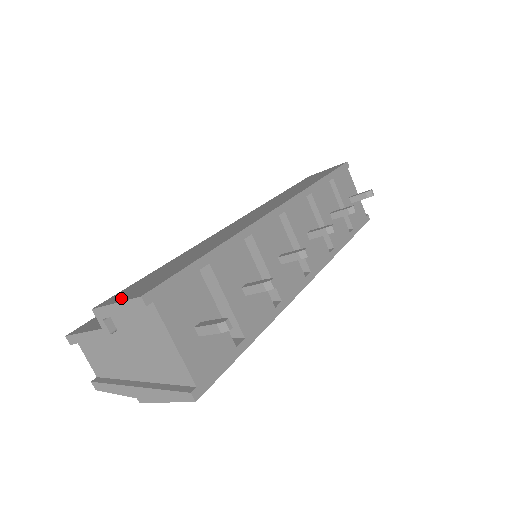
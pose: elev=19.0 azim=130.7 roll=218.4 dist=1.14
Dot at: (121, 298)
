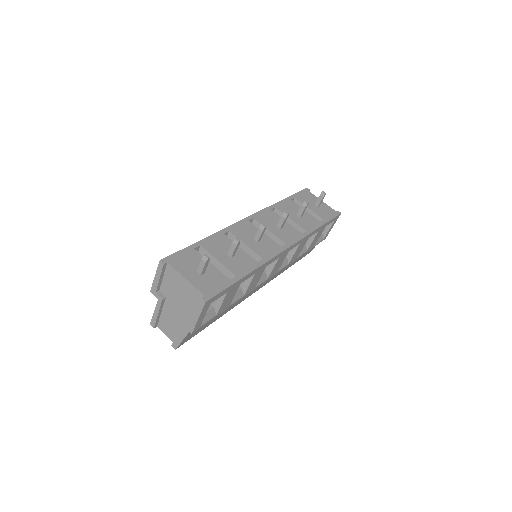
Dot at: occluded
